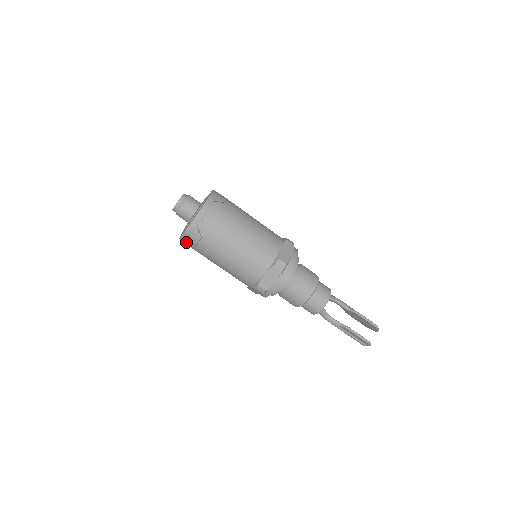
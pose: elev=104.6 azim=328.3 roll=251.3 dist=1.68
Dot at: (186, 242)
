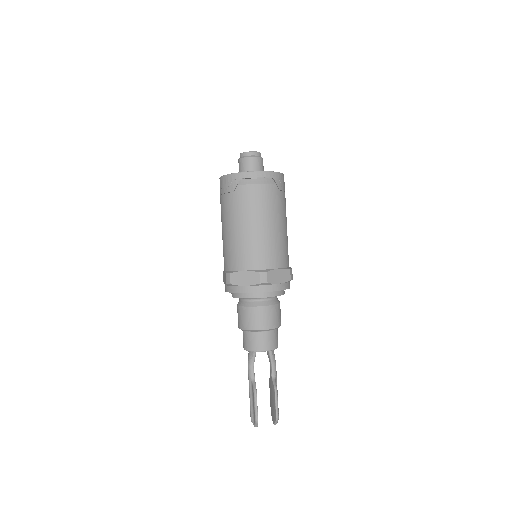
Dot at: (221, 185)
